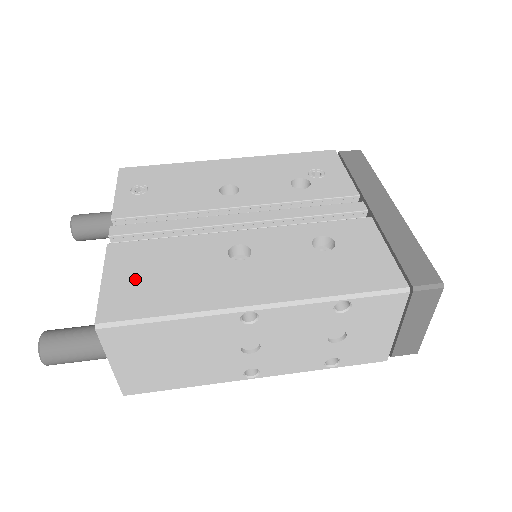
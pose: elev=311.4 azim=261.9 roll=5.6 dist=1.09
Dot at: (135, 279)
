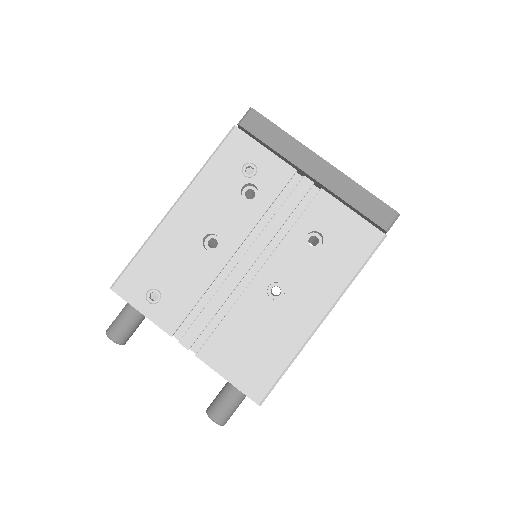
Dot at: (243, 363)
